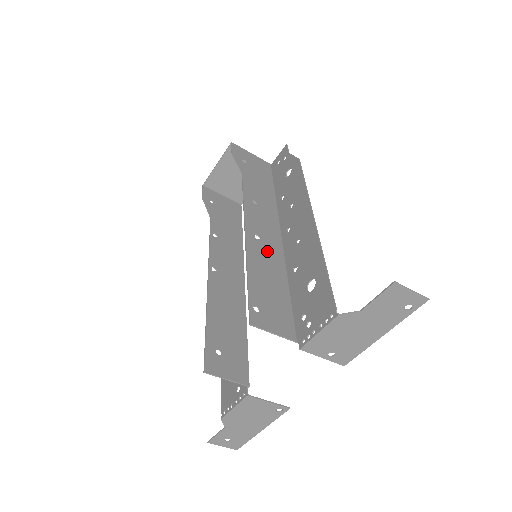
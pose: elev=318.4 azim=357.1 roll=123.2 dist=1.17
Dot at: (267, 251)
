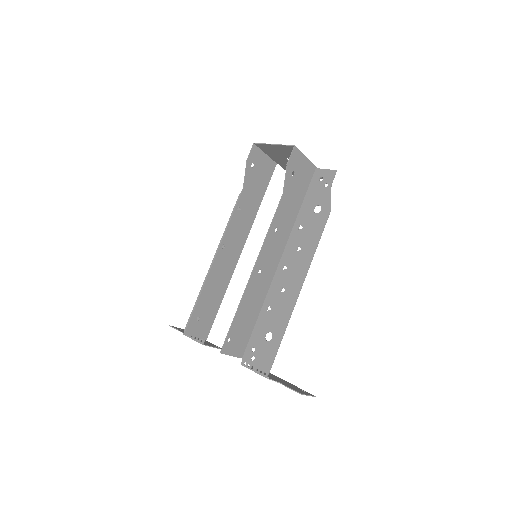
Dot at: (260, 284)
